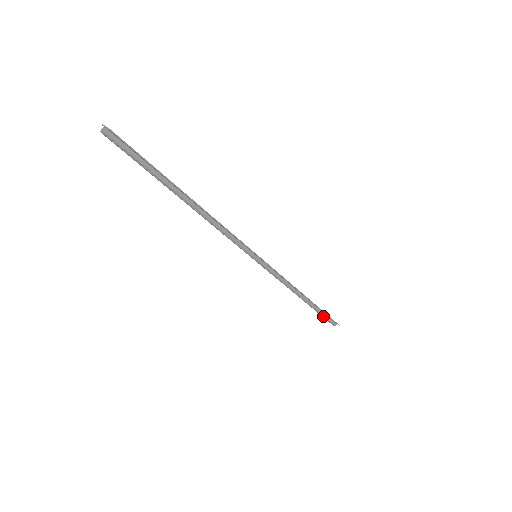
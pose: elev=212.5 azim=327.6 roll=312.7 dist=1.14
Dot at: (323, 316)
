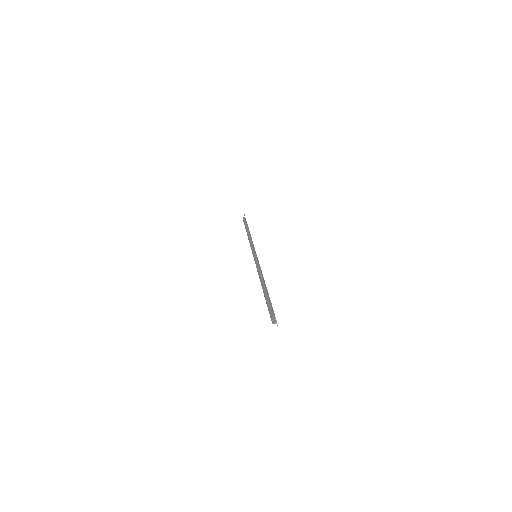
Dot at: occluded
